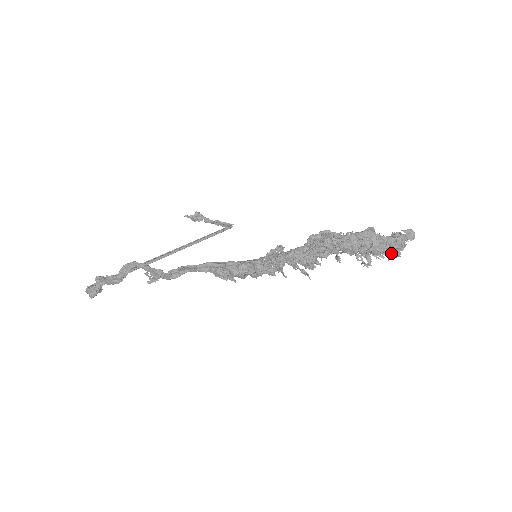
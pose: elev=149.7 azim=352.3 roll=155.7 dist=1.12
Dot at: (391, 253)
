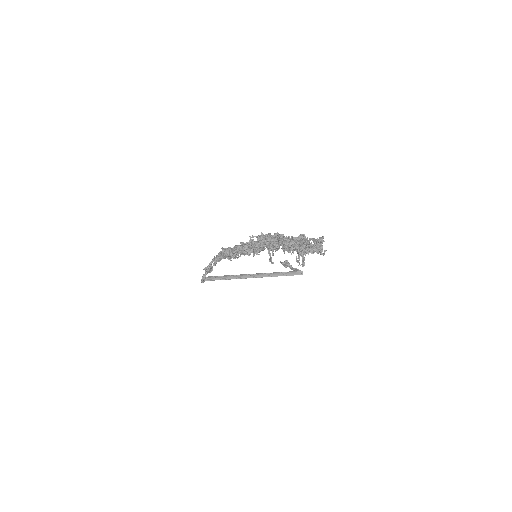
Dot at: occluded
